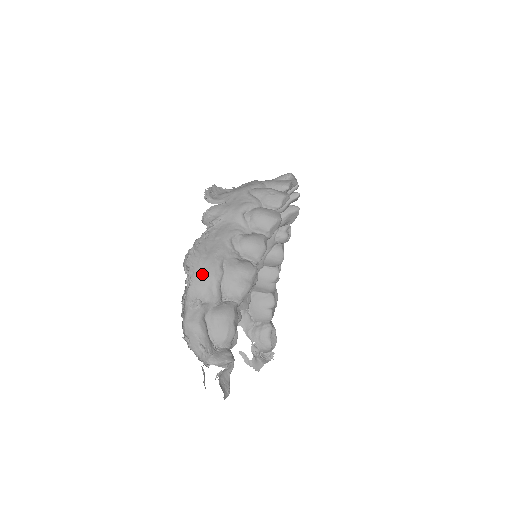
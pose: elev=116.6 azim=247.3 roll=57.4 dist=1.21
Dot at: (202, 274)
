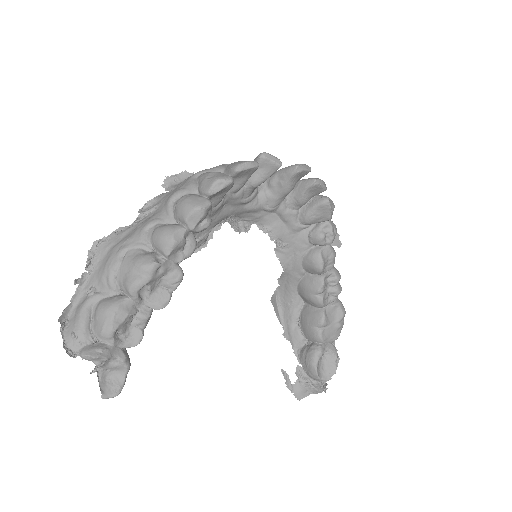
Dot at: (104, 262)
